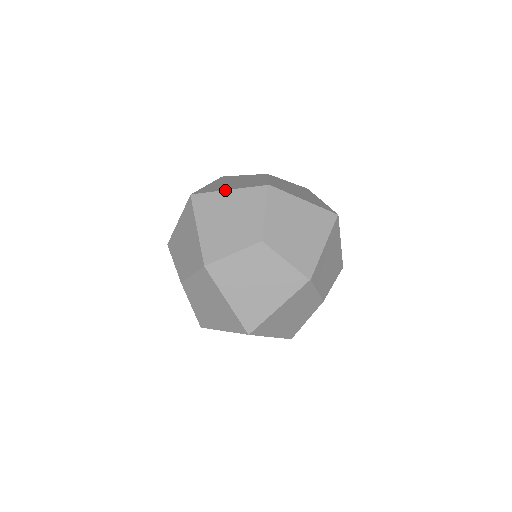
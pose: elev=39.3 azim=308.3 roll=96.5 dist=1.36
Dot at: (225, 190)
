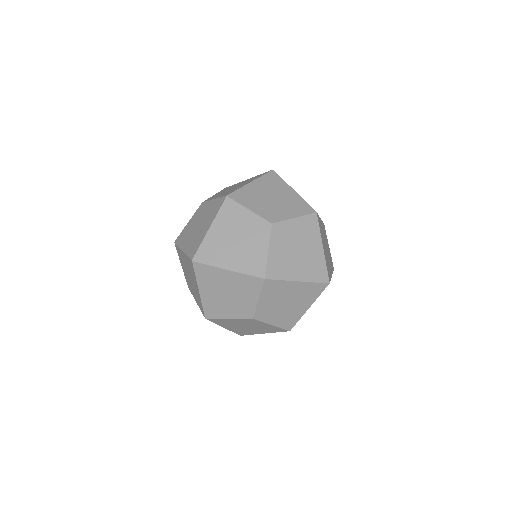
Dot at: (208, 231)
